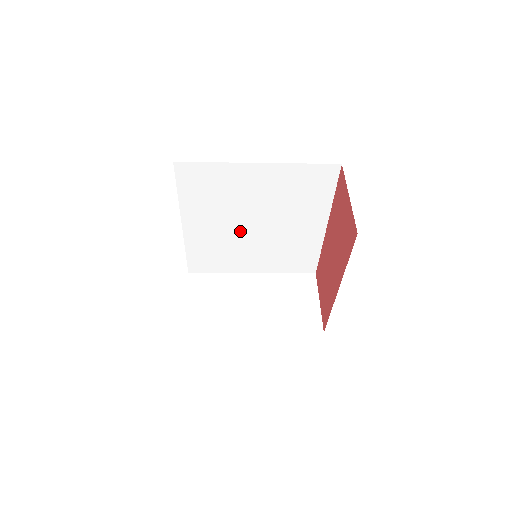
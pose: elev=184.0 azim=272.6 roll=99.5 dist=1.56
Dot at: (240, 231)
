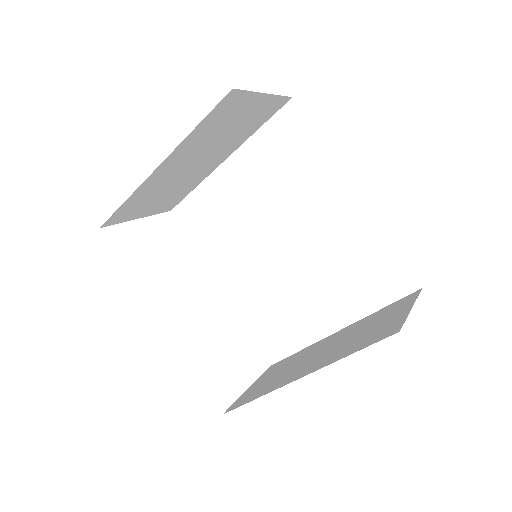
Dot at: (273, 263)
